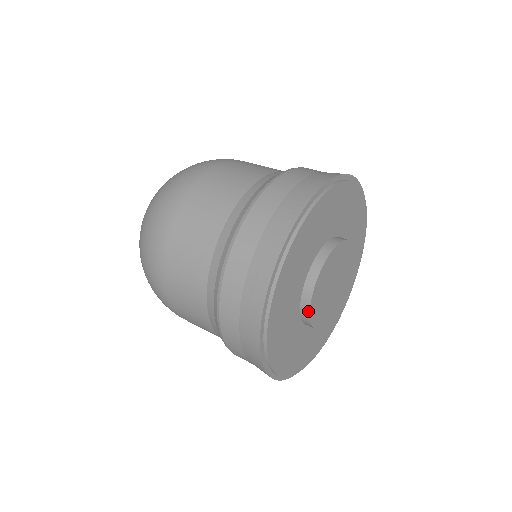
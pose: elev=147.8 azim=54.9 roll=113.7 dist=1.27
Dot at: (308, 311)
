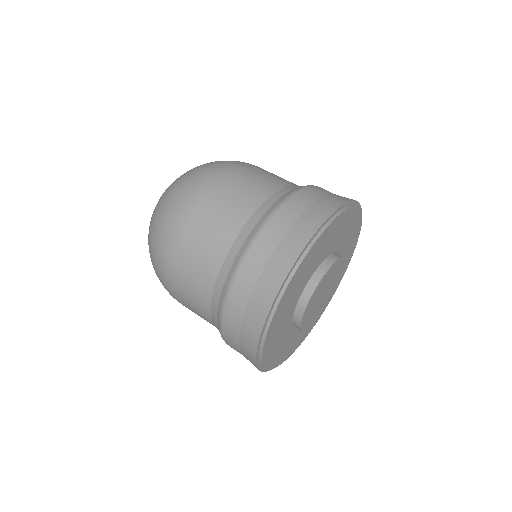
Dot at: (301, 330)
